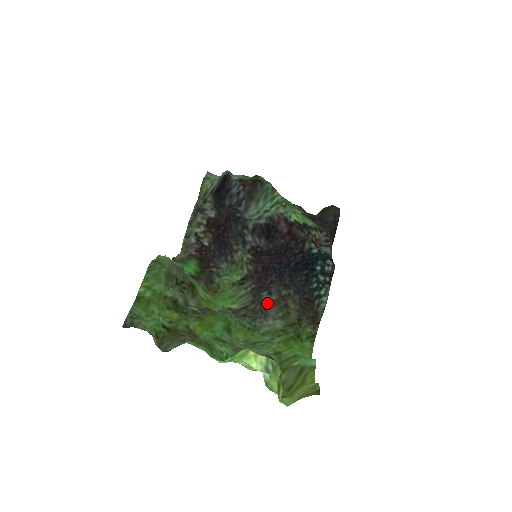
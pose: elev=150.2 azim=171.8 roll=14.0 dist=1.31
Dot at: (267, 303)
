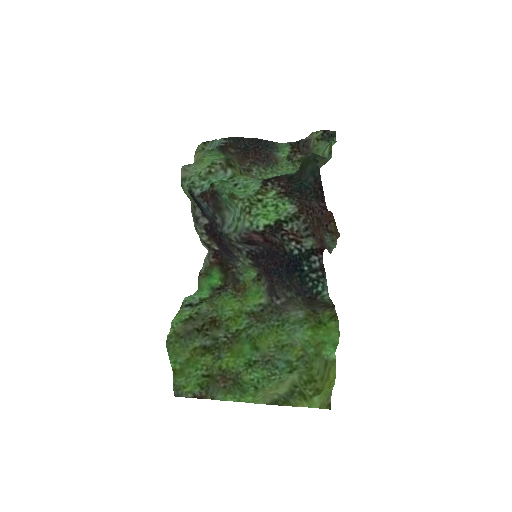
Dot at: (280, 306)
